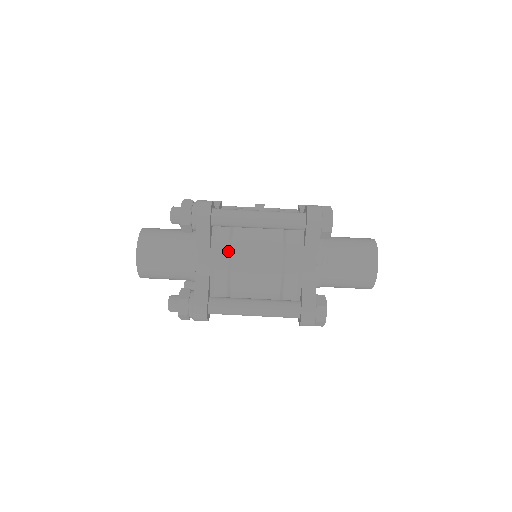
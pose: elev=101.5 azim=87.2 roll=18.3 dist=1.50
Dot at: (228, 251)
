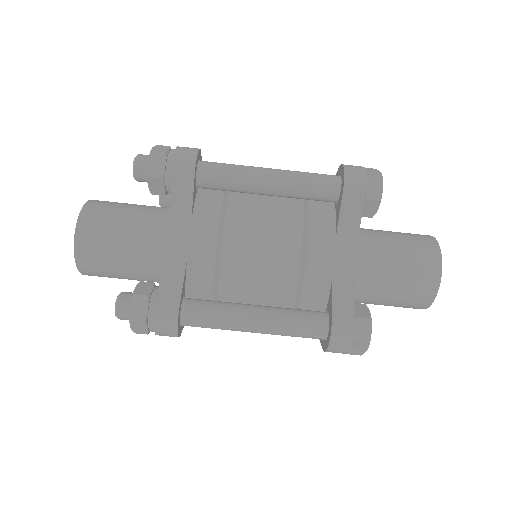
Dot at: (219, 224)
